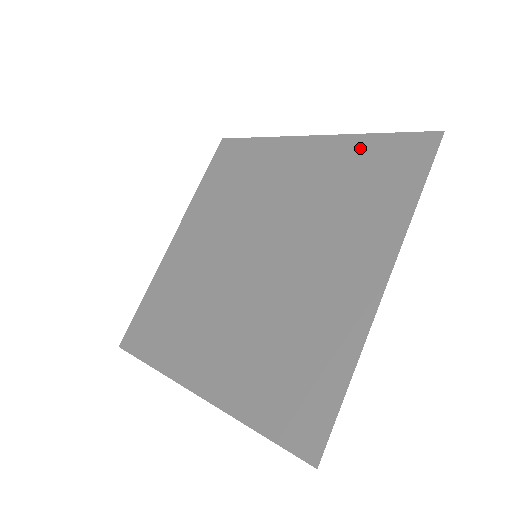
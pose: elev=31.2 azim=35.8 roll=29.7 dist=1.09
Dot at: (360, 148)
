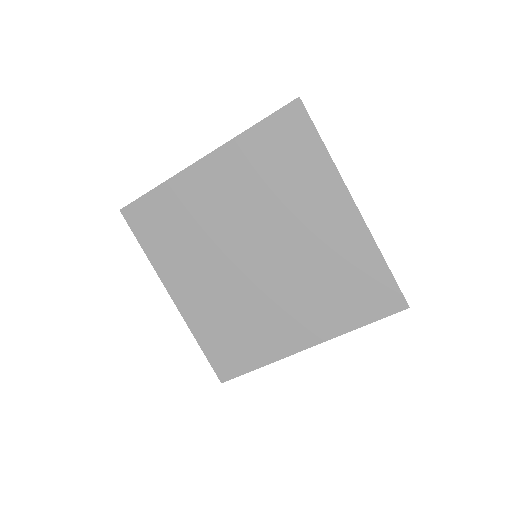
Dot at: (252, 143)
